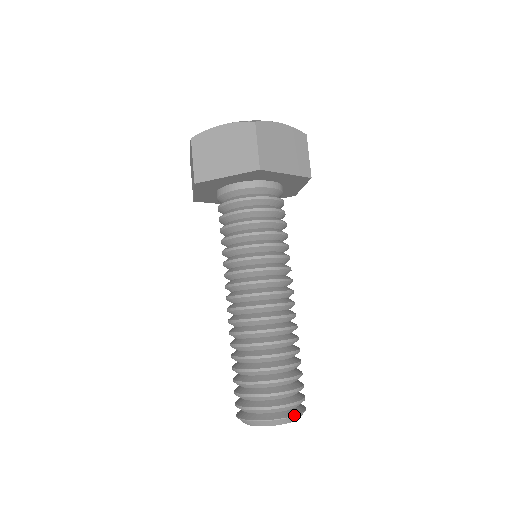
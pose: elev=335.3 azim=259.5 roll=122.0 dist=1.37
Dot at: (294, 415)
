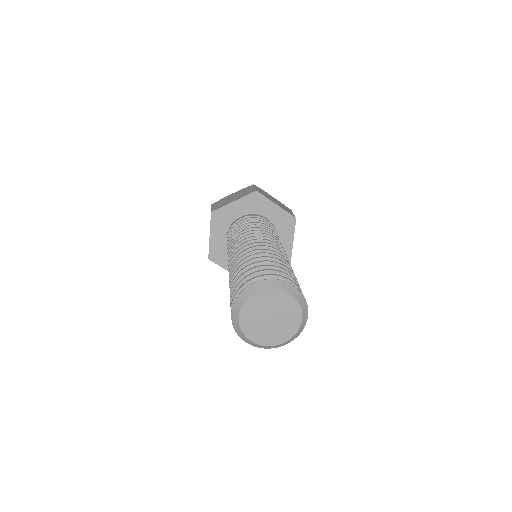
Dot at: (291, 284)
